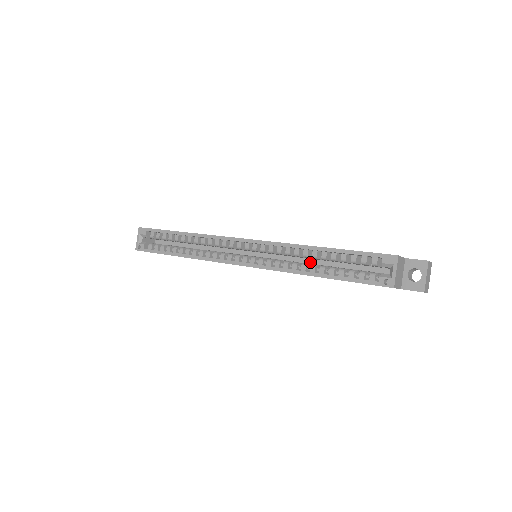
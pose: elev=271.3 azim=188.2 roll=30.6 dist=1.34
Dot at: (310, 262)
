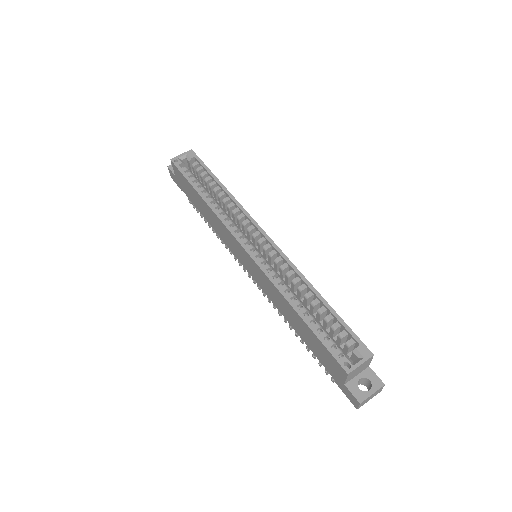
Dot at: occluded
